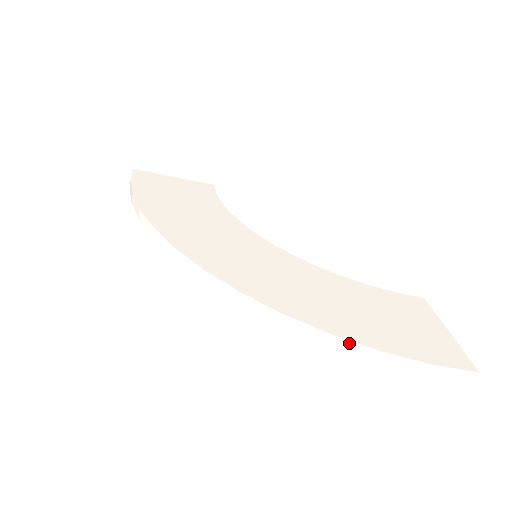
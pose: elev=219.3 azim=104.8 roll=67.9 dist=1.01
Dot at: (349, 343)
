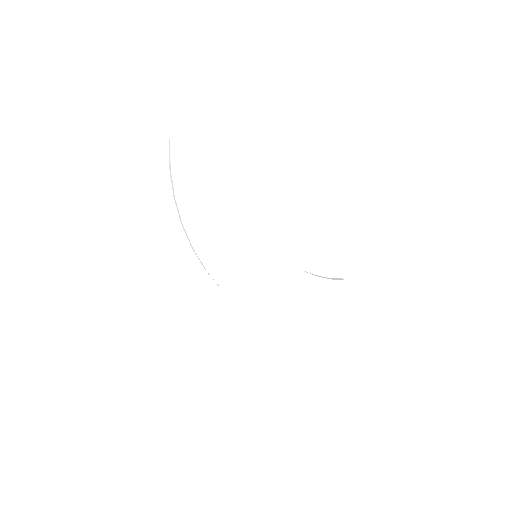
Dot at: (285, 329)
